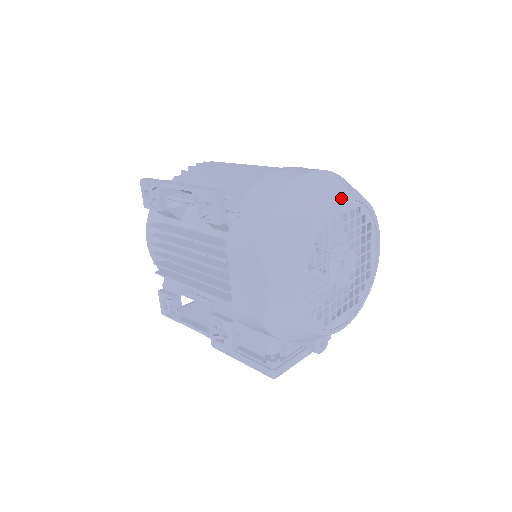
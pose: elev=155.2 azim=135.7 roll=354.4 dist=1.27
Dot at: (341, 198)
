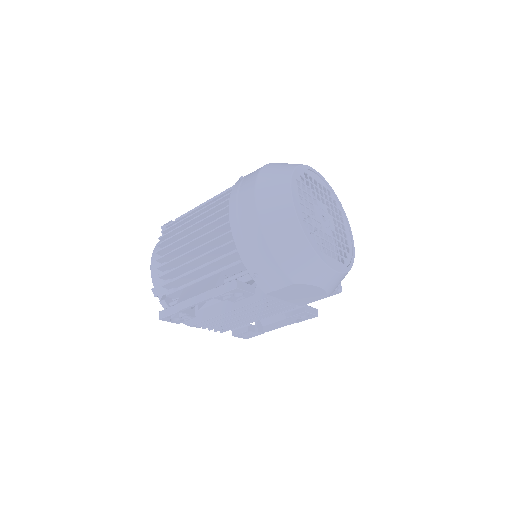
Dot at: (293, 199)
